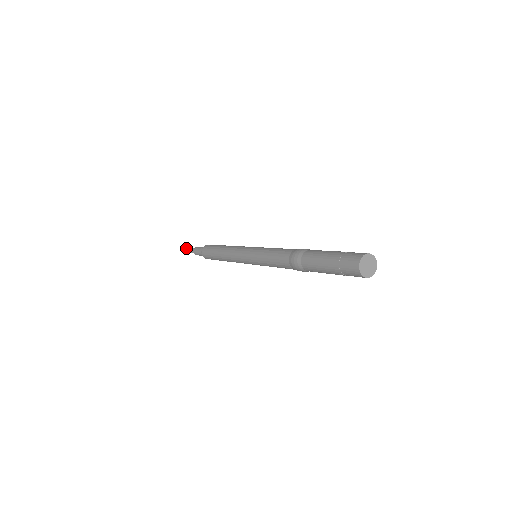
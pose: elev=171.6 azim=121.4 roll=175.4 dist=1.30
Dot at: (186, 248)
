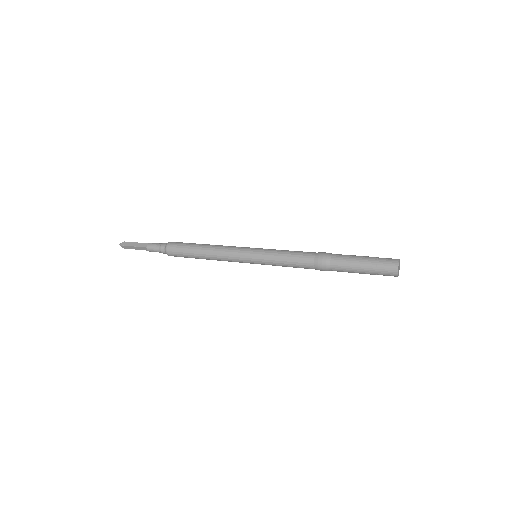
Dot at: (127, 246)
